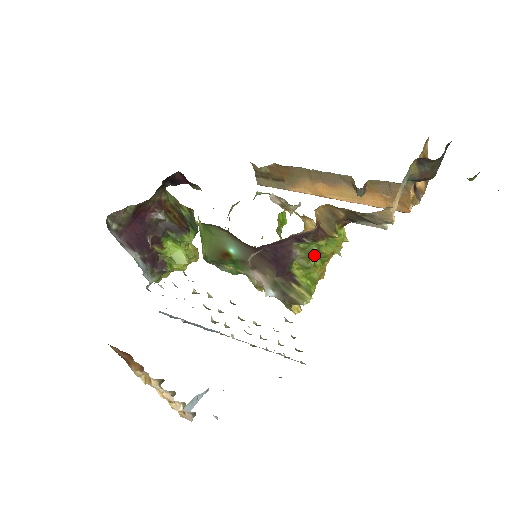
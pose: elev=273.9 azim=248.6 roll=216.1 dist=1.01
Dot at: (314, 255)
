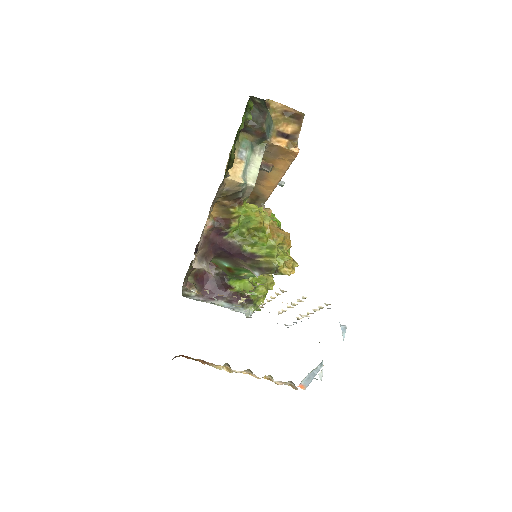
Dot at: (254, 233)
